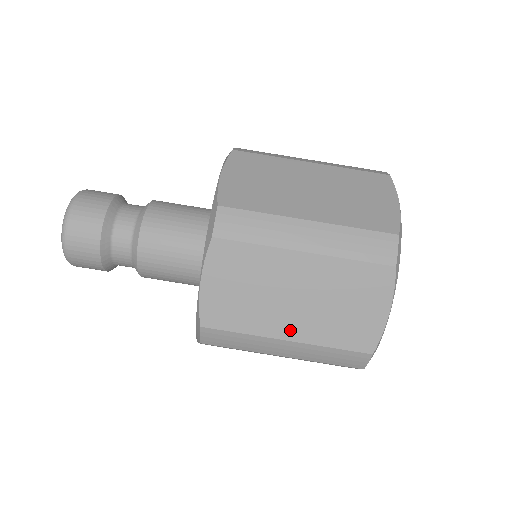
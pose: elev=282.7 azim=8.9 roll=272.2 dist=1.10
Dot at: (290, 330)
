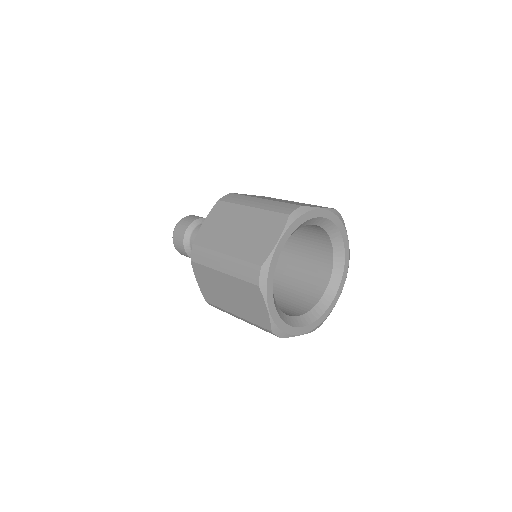
Dot at: (228, 248)
